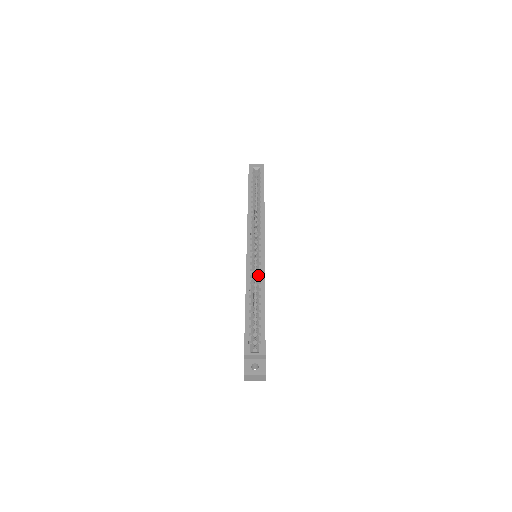
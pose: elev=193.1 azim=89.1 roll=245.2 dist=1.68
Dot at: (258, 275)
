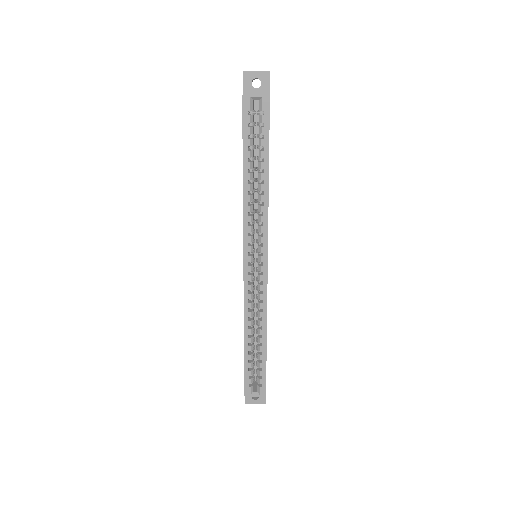
Dot at: (259, 308)
